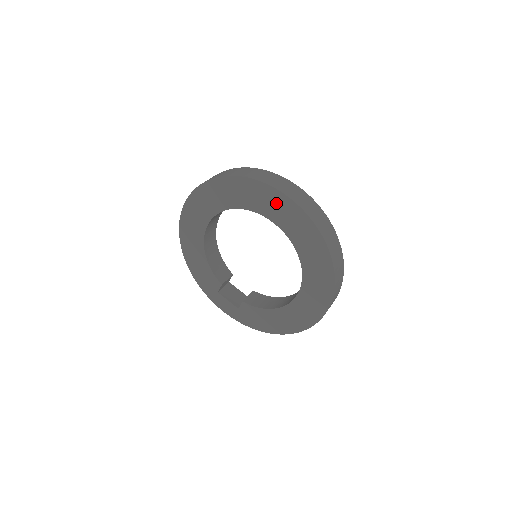
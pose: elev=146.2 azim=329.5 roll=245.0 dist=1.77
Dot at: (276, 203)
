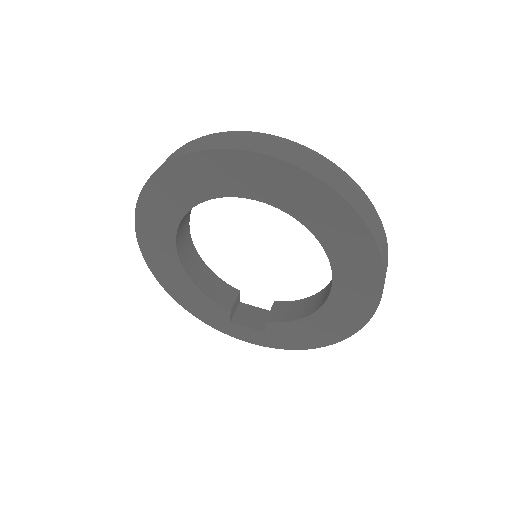
Dot at: (246, 170)
